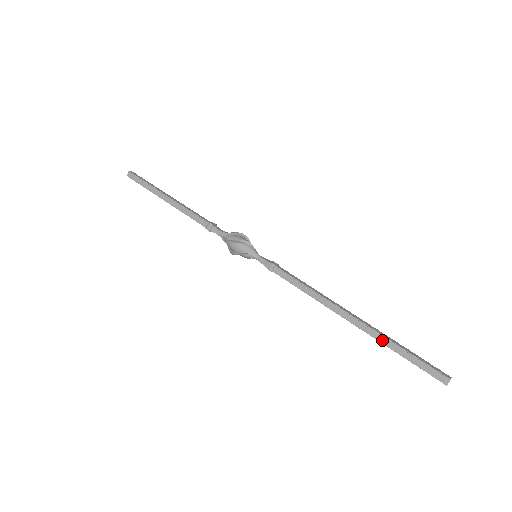
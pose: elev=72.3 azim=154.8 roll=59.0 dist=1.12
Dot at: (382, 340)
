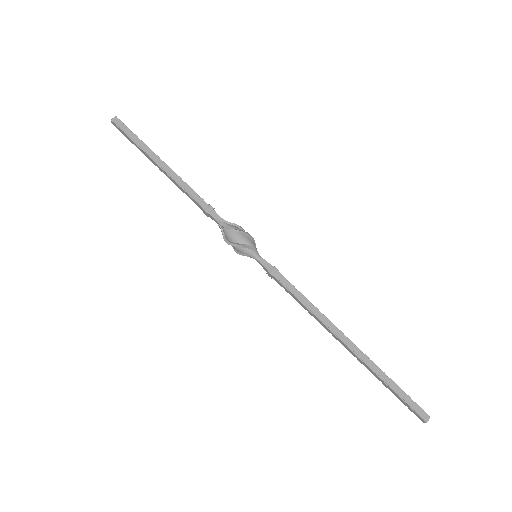
Dot at: (375, 369)
